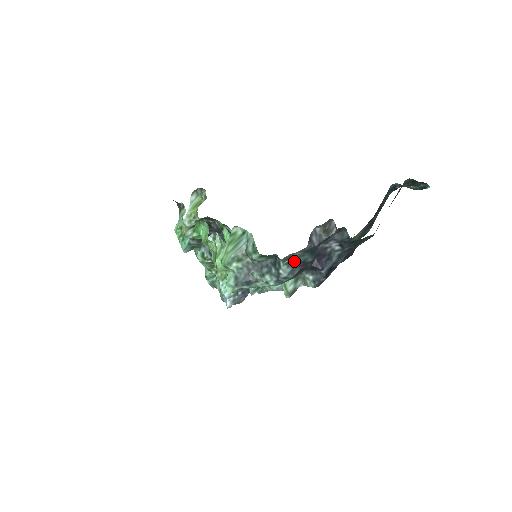
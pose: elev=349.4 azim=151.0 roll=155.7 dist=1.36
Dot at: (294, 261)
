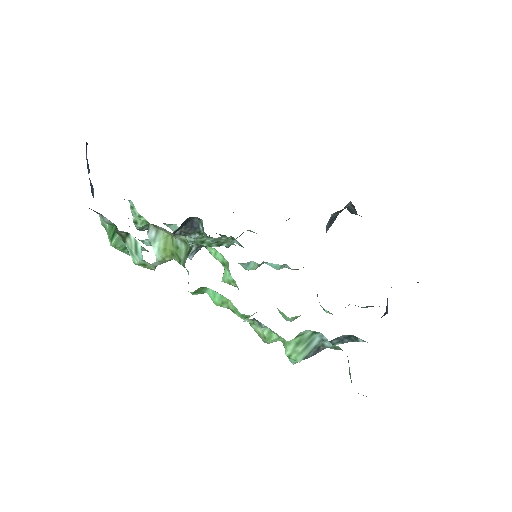
Dot at: occluded
